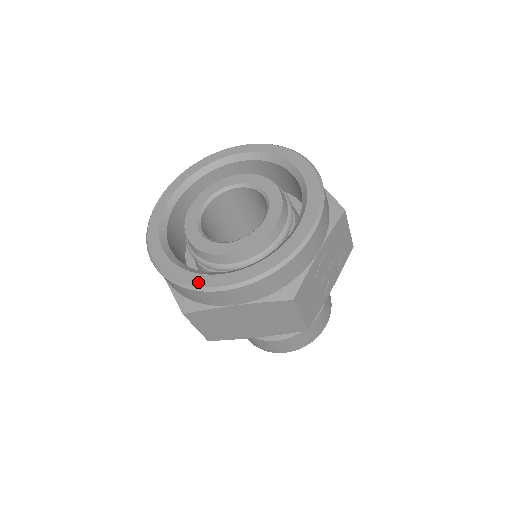
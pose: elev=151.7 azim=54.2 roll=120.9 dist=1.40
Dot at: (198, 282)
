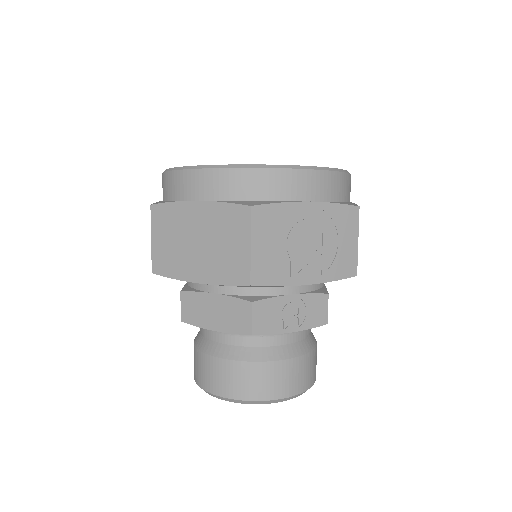
Dot at: occluded
